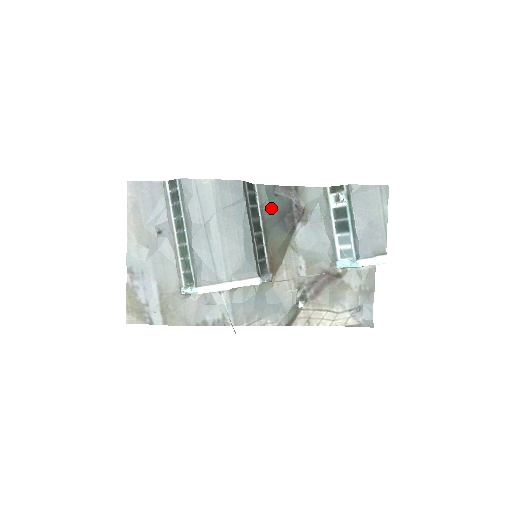
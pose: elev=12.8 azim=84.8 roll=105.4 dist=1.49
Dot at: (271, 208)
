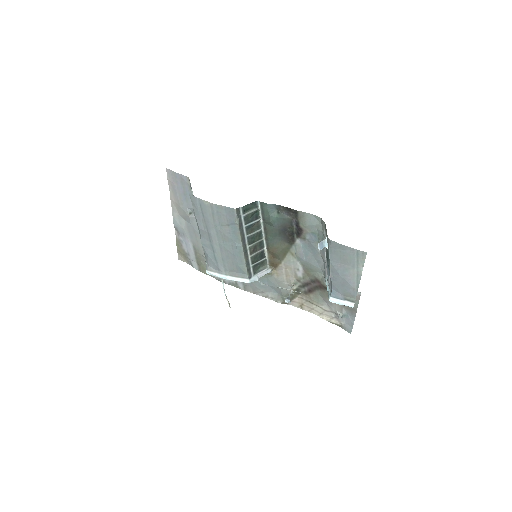
Dot at: (272, 223)
